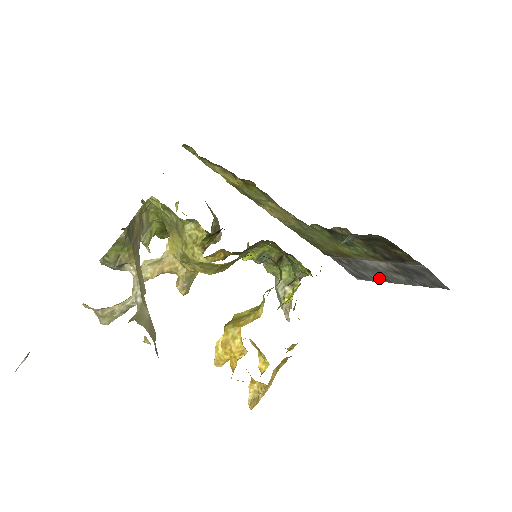
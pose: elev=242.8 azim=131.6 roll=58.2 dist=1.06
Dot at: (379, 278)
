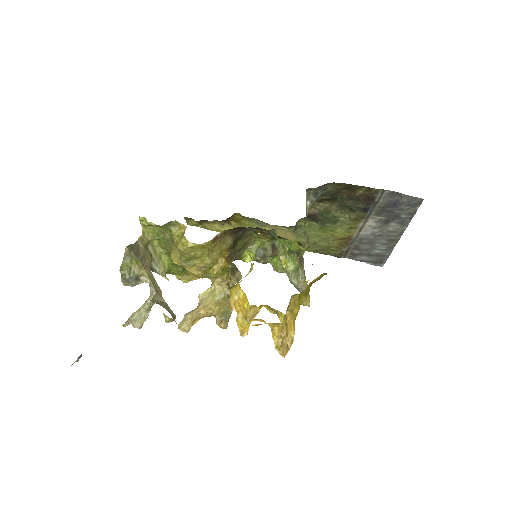
Dot at: (388, 246)
